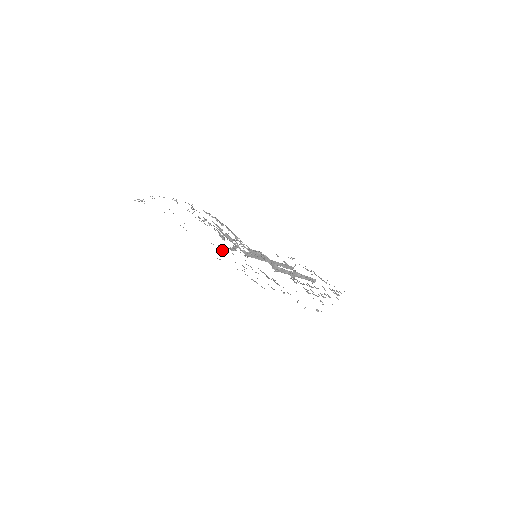
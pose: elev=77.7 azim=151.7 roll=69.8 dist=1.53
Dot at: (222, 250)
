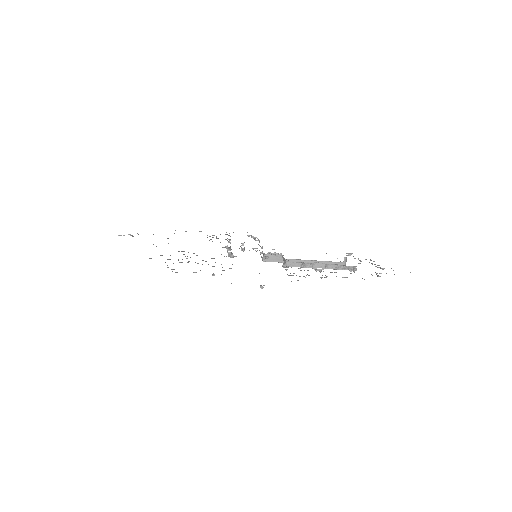
Dot at: occluded
